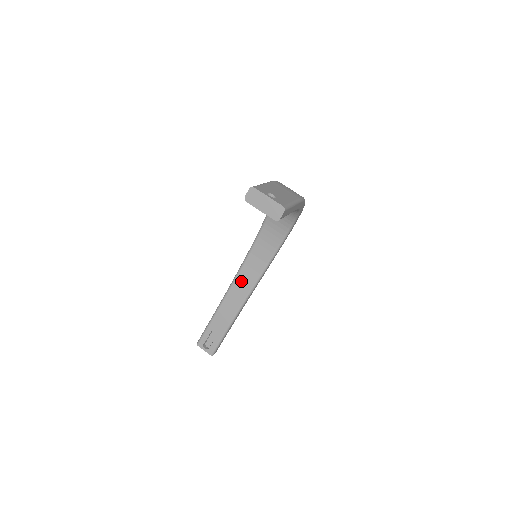
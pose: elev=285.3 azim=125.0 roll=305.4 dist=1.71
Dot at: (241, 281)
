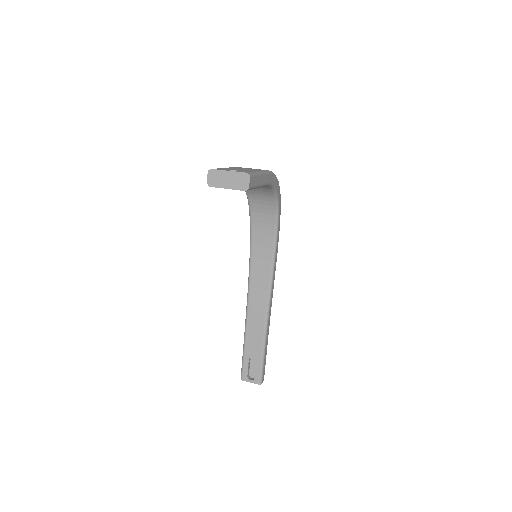
Dot at: (255, 292)
